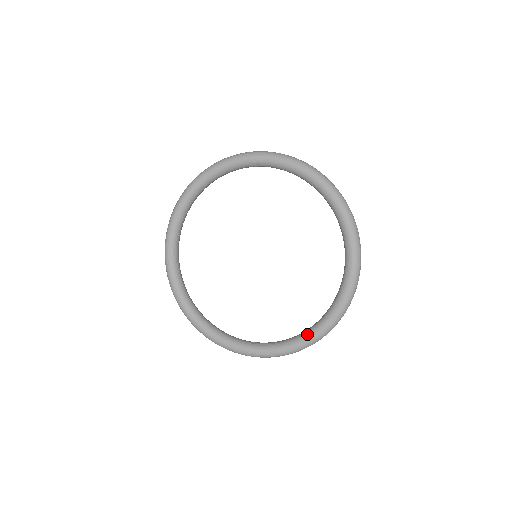
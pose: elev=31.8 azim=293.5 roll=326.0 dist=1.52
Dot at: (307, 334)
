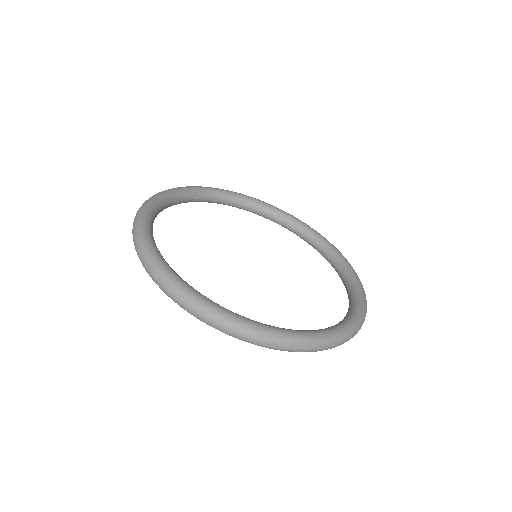
Dot at: (305, 330)
